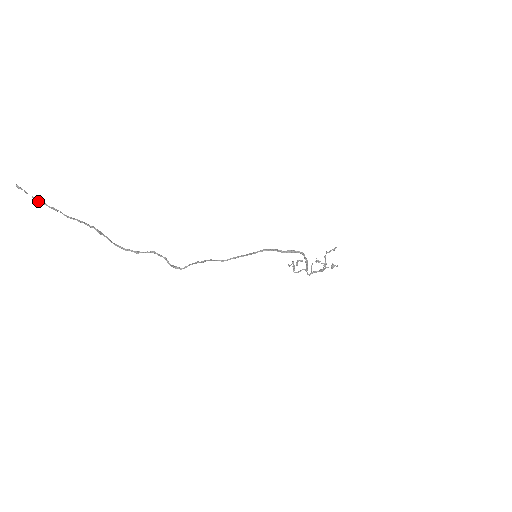
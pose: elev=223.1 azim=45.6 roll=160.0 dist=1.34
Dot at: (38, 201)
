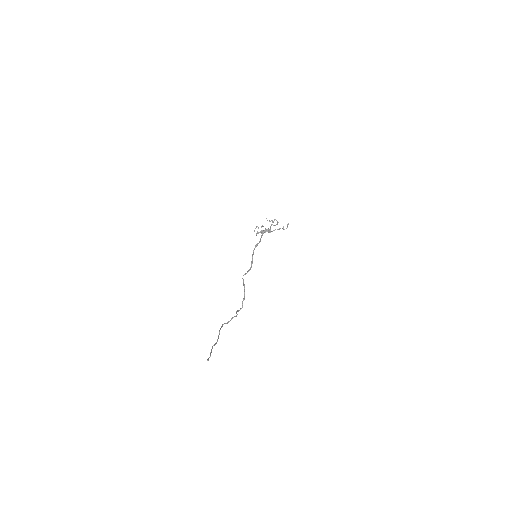
Dot at: occluded
